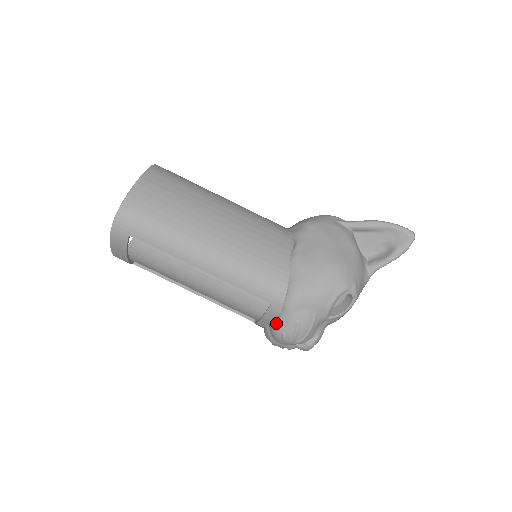
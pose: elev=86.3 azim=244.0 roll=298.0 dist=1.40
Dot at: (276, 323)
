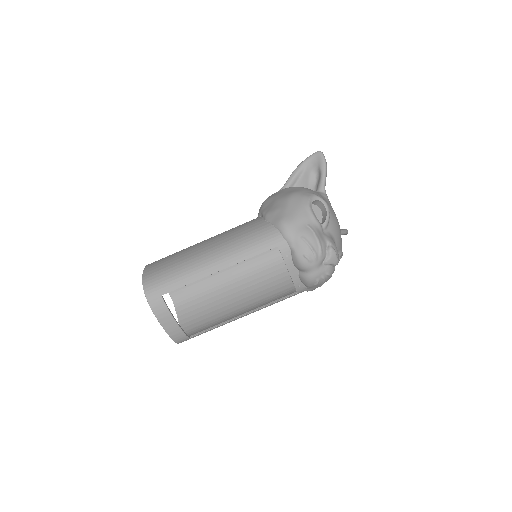
Dot at: (294, 255)
